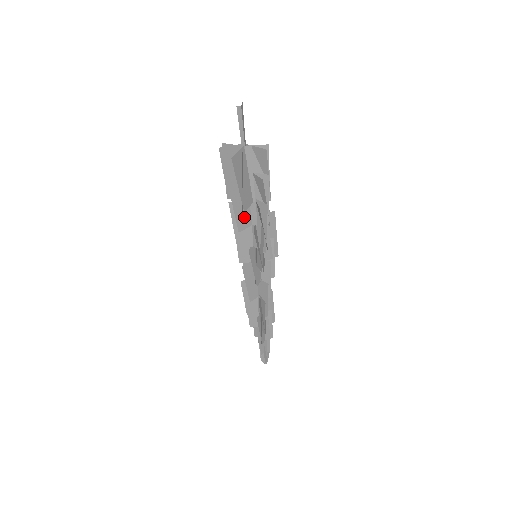
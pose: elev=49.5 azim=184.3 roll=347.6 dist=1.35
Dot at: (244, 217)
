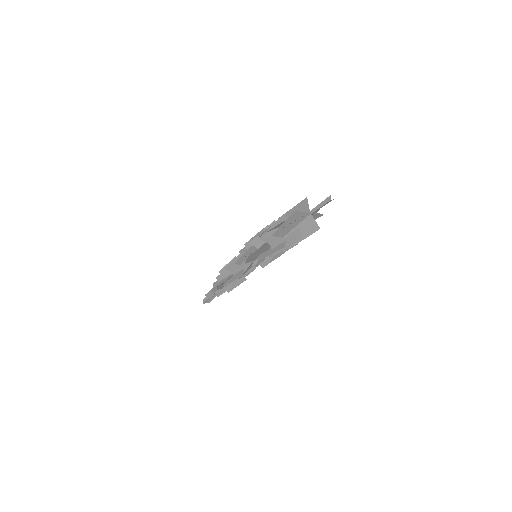
Dot at: occluded
